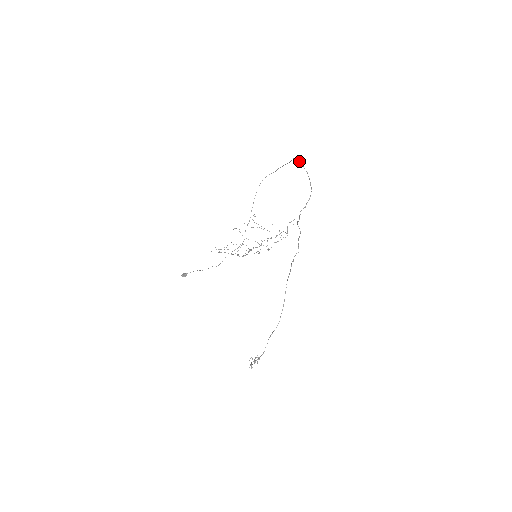
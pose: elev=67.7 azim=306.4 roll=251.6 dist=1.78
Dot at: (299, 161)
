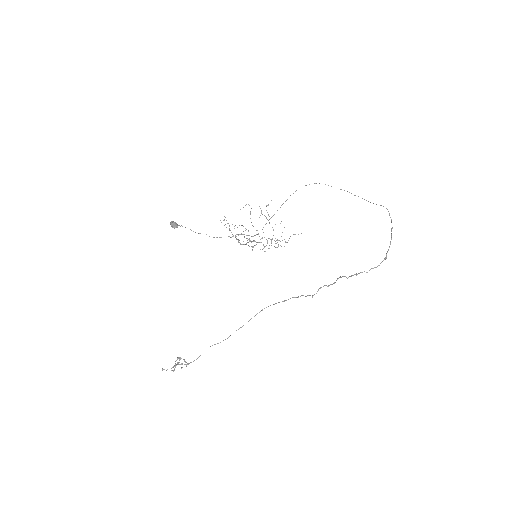
Dot at: occluded
